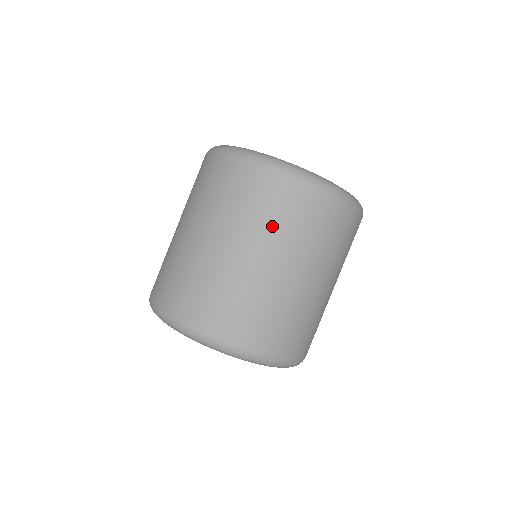
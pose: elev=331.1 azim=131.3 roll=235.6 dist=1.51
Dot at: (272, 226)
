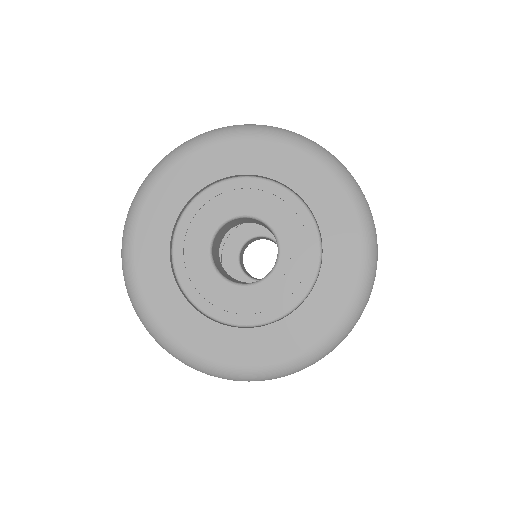
Dot at: occluded
